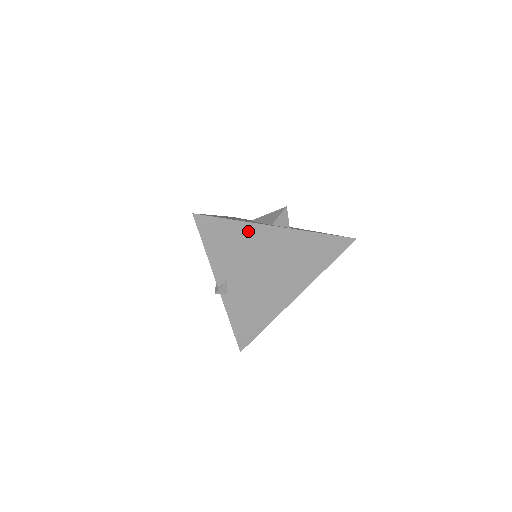
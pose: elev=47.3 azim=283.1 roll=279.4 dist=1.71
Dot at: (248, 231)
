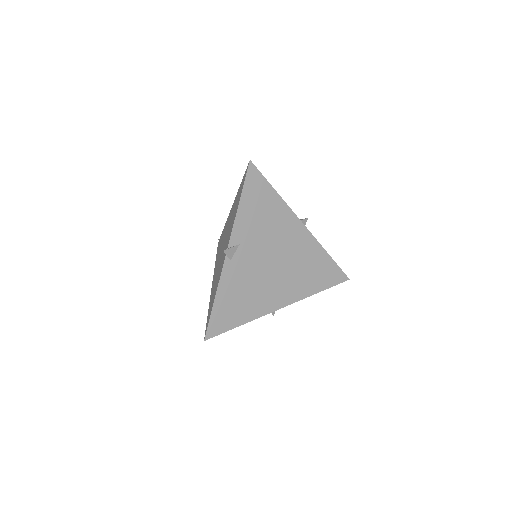
Dot at: (280, 209)
